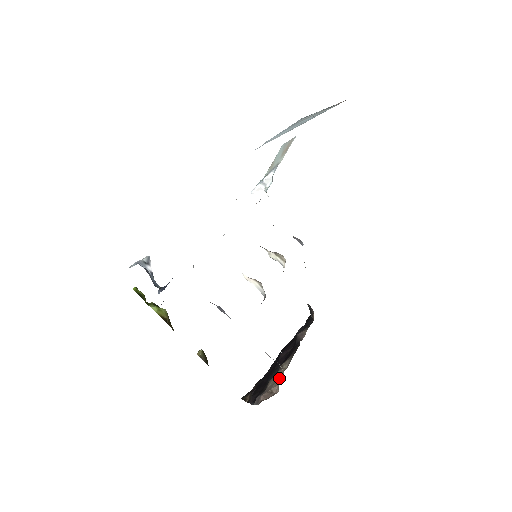
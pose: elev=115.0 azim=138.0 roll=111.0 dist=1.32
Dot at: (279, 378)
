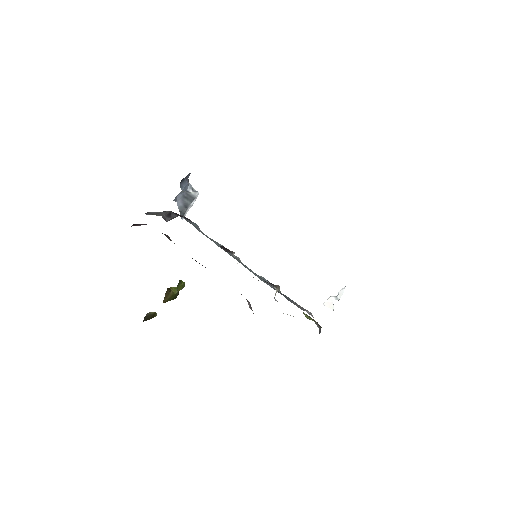
Dot at: occluded
